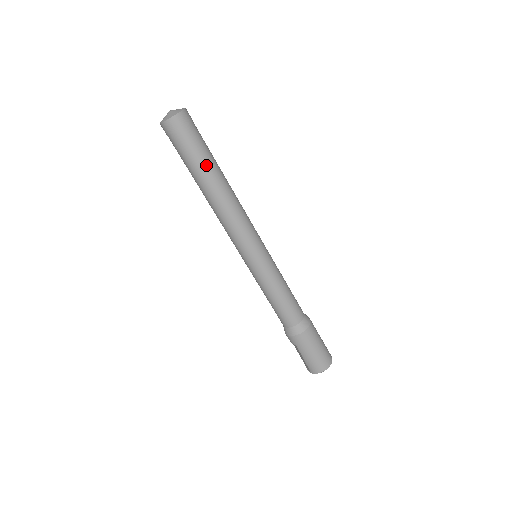
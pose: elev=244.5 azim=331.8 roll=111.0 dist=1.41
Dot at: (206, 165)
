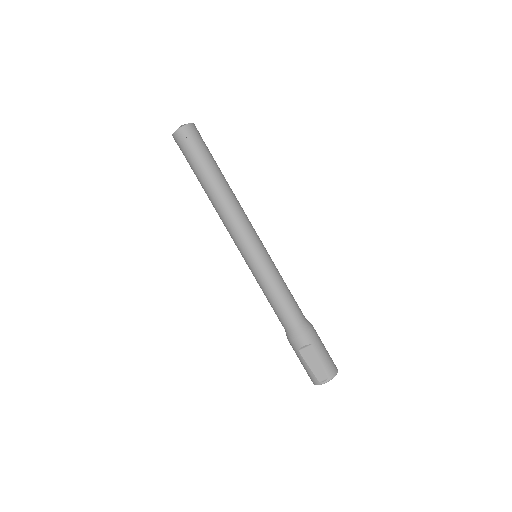
Dot at: occluded
